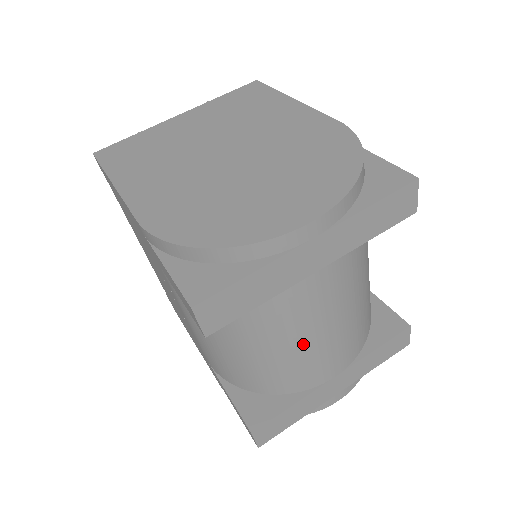
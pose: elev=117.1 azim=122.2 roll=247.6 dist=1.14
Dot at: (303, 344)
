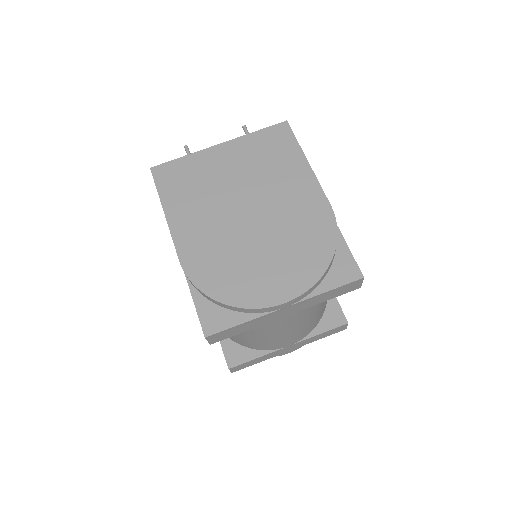
Dot at: (270, 337)
